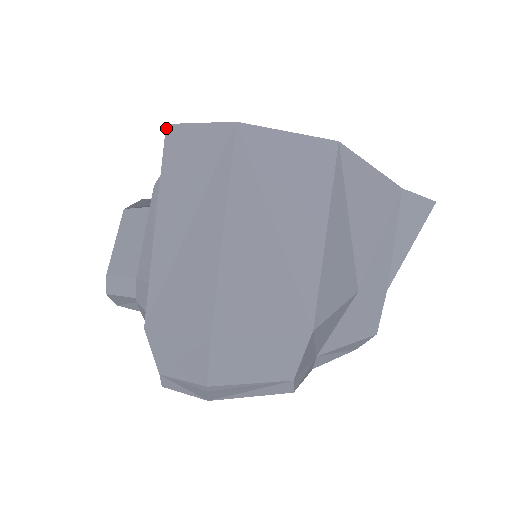
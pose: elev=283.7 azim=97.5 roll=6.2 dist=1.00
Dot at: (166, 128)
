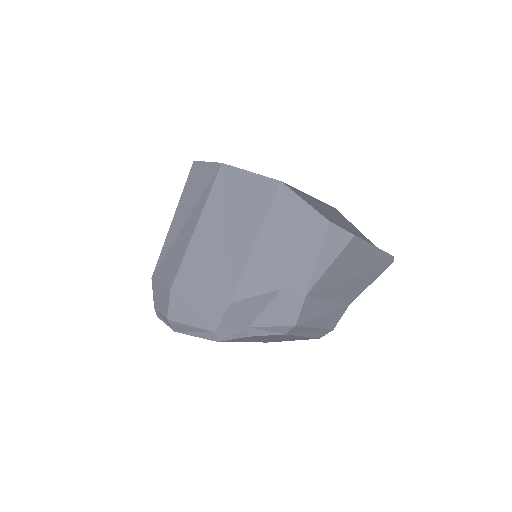
Dot at: (193, 163)
